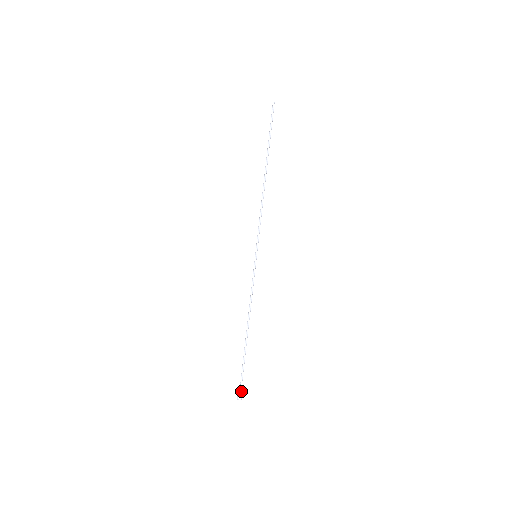
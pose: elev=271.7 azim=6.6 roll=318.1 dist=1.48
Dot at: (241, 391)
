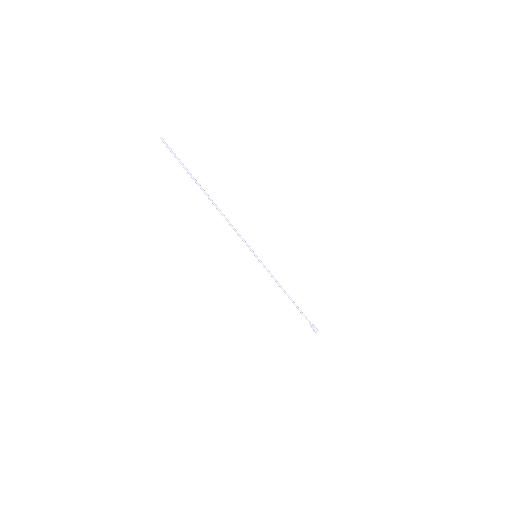
Dot at: (313, 329)
